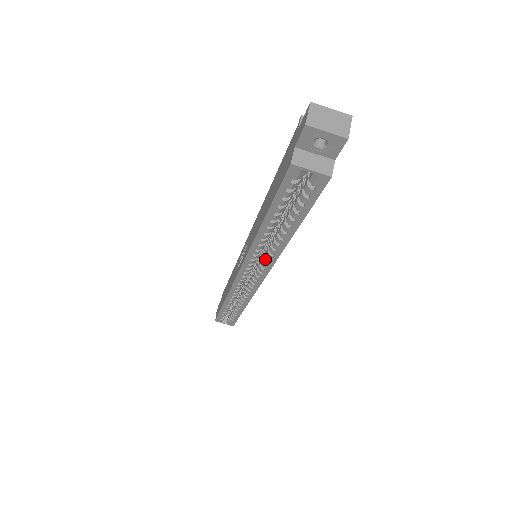
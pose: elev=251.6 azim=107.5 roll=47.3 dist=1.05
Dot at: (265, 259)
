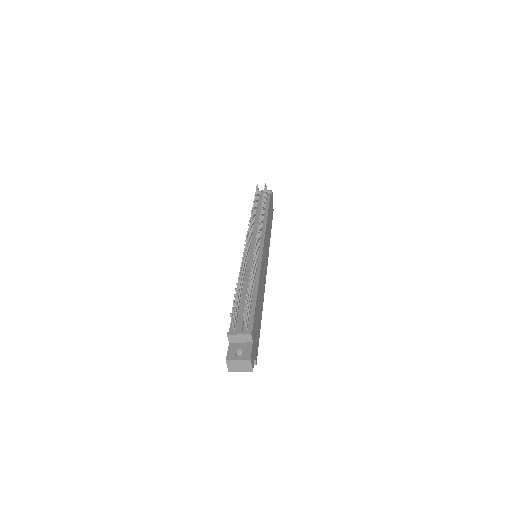
Dot at: occluded
